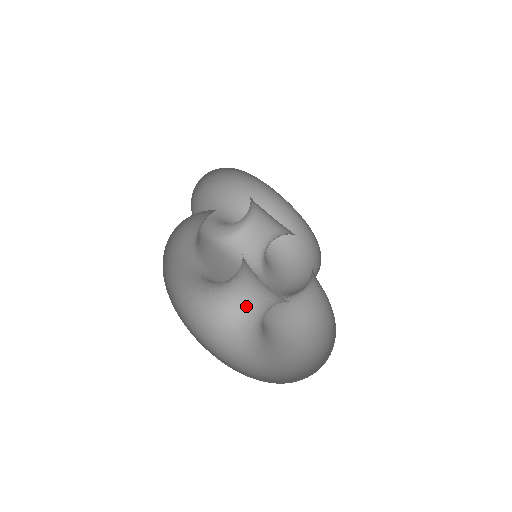
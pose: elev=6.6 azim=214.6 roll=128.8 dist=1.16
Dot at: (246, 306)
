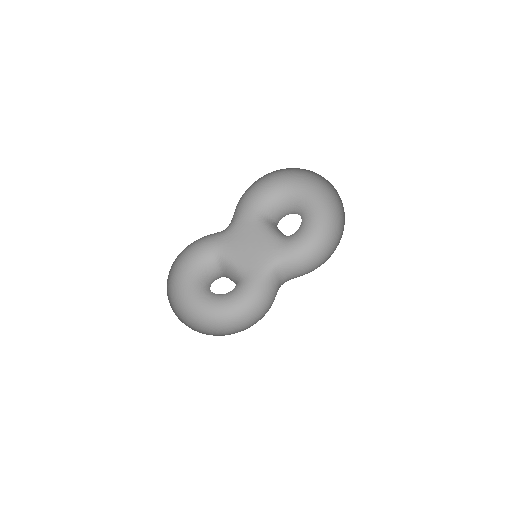
Dot at: occluded
